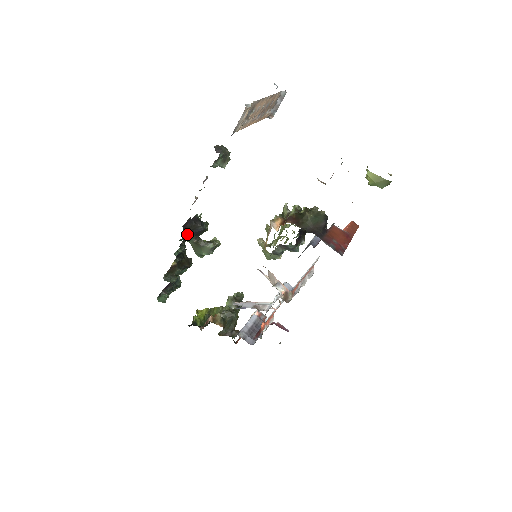
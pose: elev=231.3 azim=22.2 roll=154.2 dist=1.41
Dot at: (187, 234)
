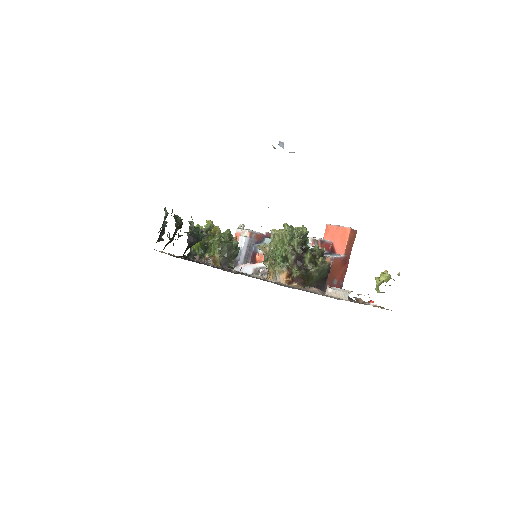
Dot at: occluded
